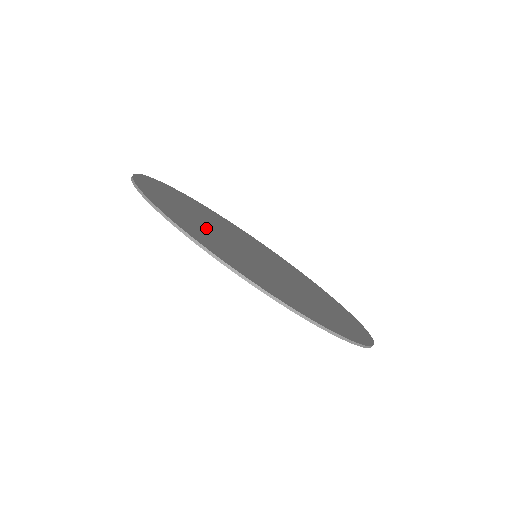
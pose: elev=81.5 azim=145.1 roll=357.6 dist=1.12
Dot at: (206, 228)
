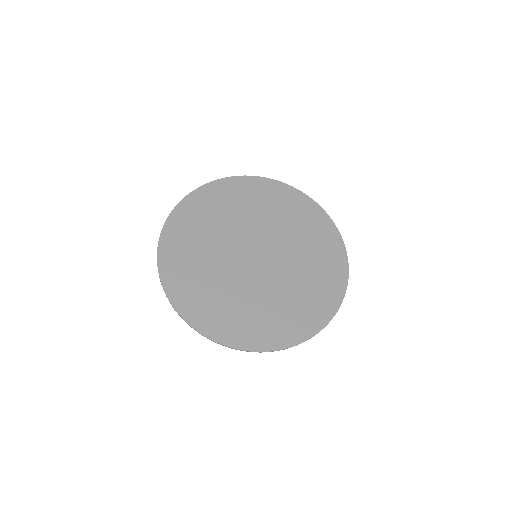
Dot at: (262, 304)
